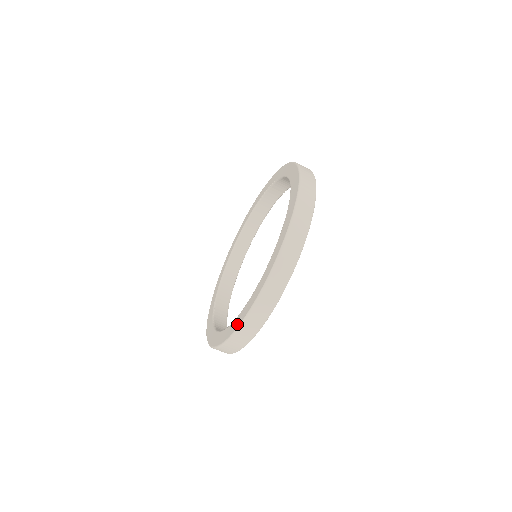
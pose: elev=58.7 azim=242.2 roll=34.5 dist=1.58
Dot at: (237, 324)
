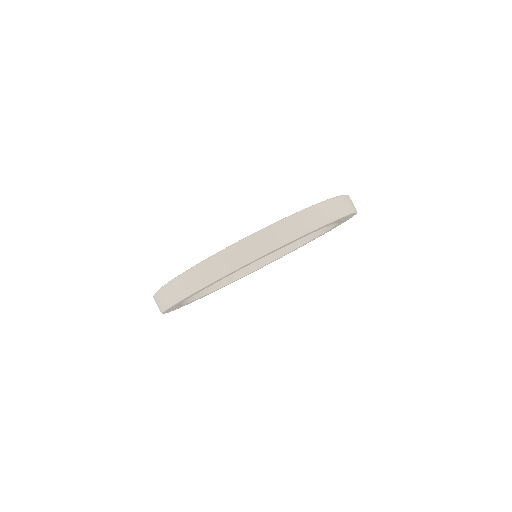
Dot at: (205, 259)
